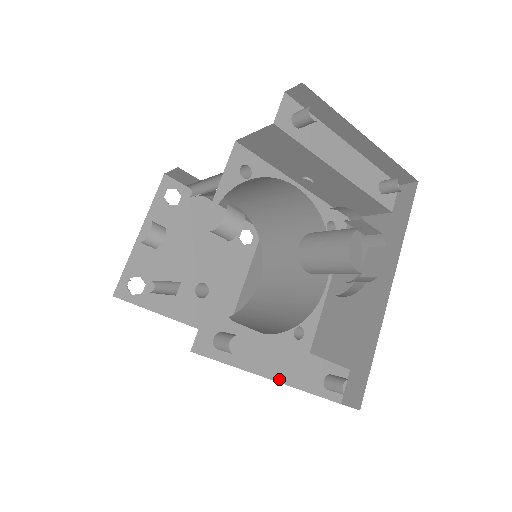
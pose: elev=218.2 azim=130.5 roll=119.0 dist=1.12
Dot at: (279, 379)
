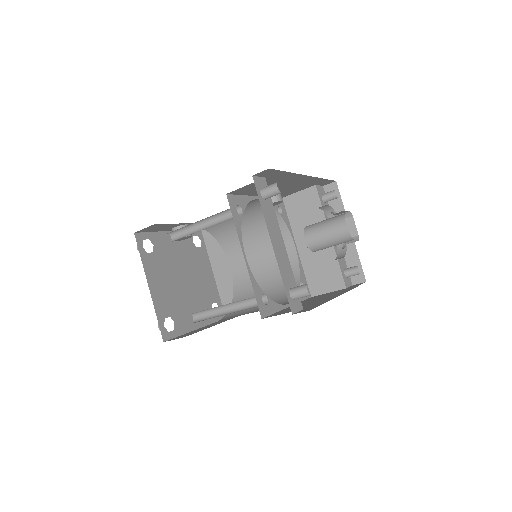
Dot at: (274, 248)
